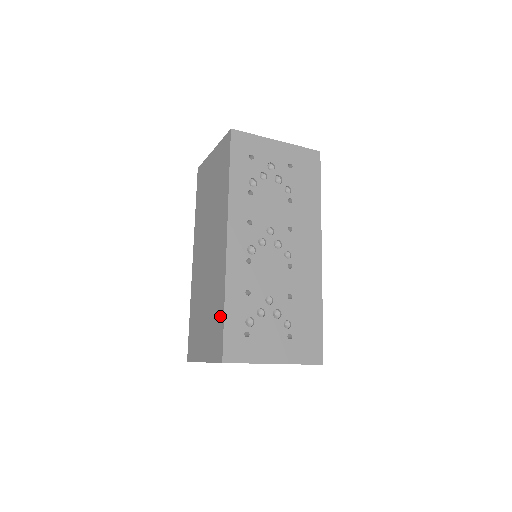
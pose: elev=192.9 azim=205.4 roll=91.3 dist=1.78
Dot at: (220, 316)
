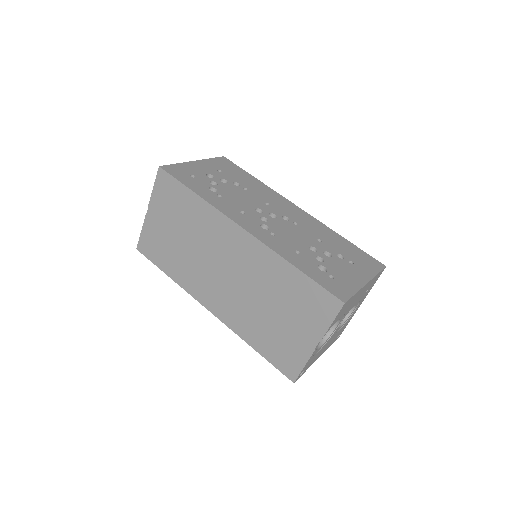
Dot at: (301, 282)
